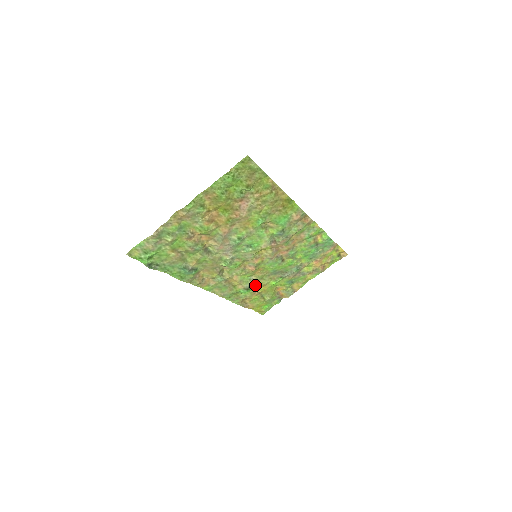
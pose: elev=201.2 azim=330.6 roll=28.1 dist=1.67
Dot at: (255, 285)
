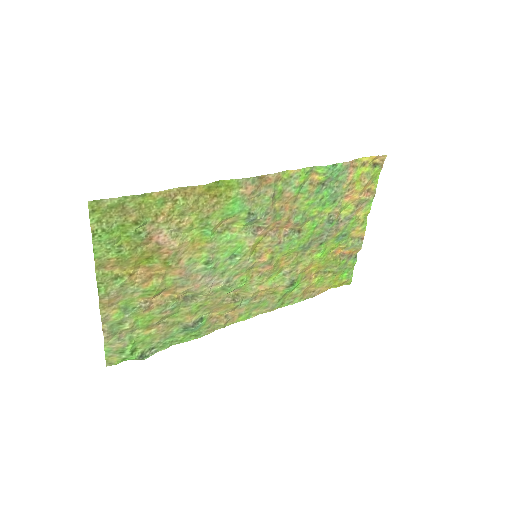
Dot at: (297, 274)
